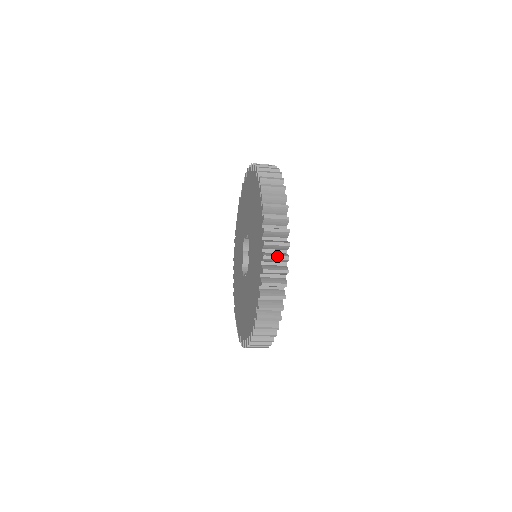
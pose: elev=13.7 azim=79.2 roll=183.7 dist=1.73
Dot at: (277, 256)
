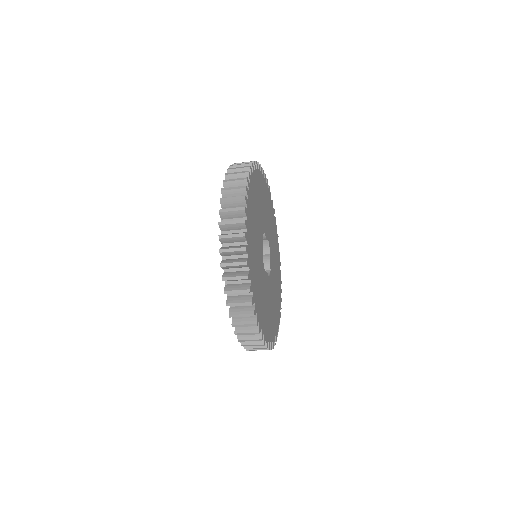
Dot at: (232, 234)
